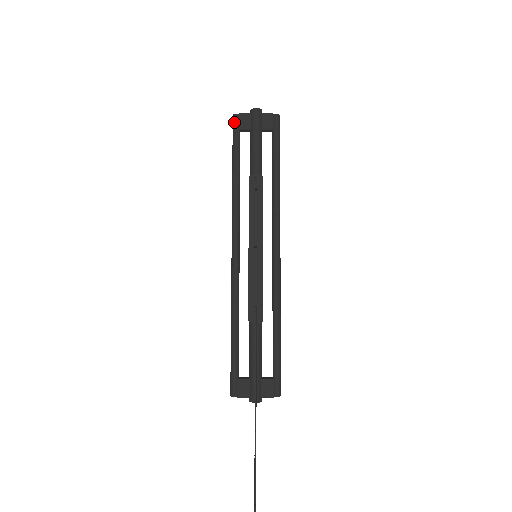
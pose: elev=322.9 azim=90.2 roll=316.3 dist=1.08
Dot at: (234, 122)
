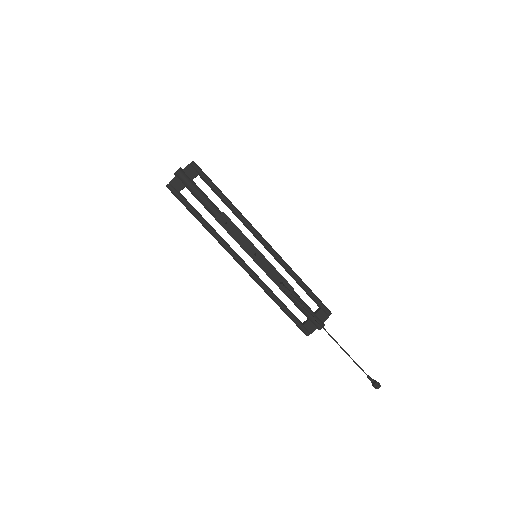
Dot at: (171, 191)
